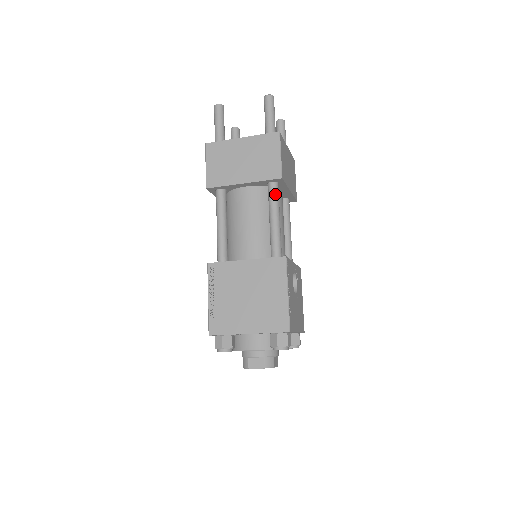
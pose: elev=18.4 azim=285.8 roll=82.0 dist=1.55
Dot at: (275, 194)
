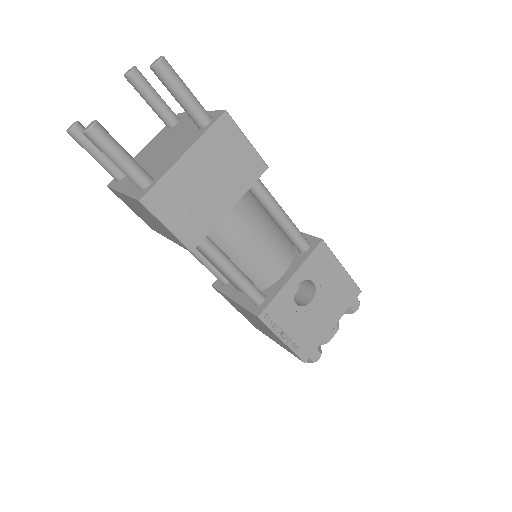
Dot at: (205, 253)
